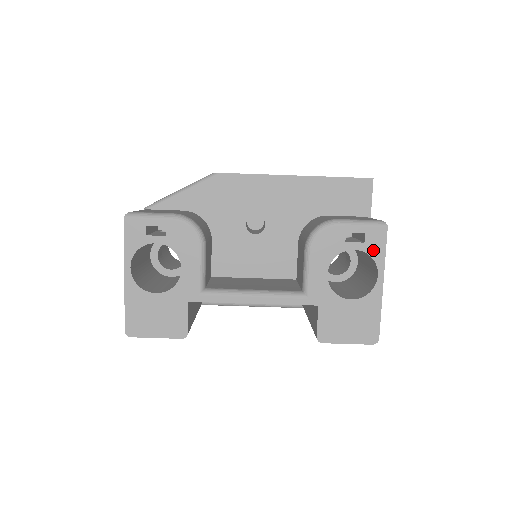
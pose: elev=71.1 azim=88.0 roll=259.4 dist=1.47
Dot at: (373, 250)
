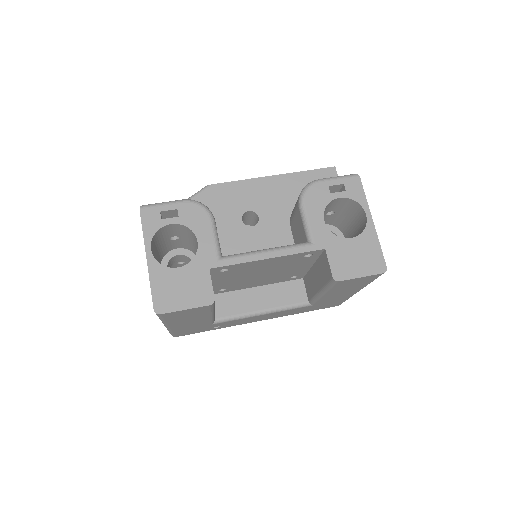
Dot at: (355, 195)
